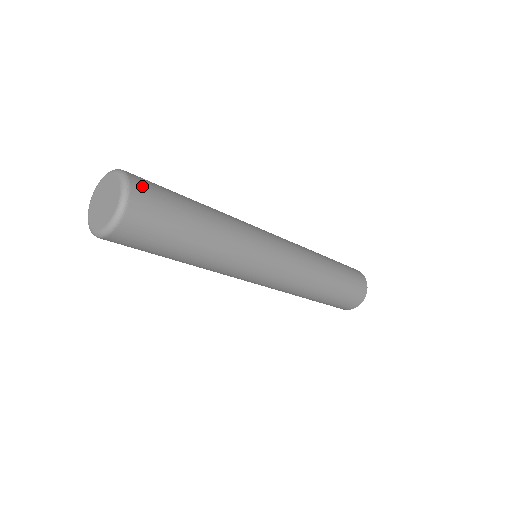
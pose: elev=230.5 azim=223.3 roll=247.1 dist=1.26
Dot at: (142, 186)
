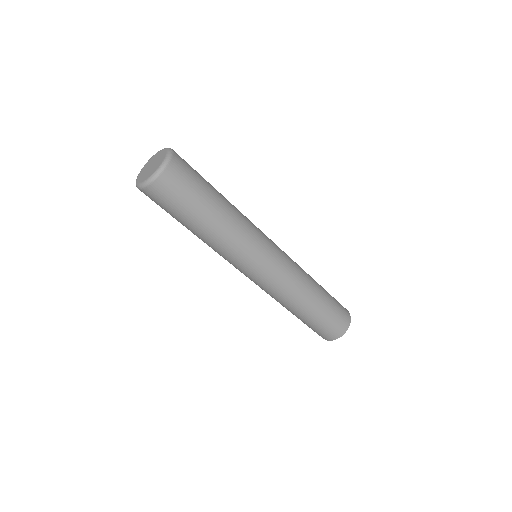
Dot at: (180, 164)
